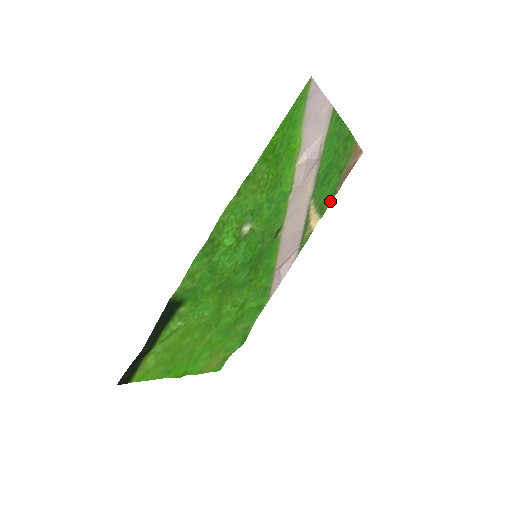
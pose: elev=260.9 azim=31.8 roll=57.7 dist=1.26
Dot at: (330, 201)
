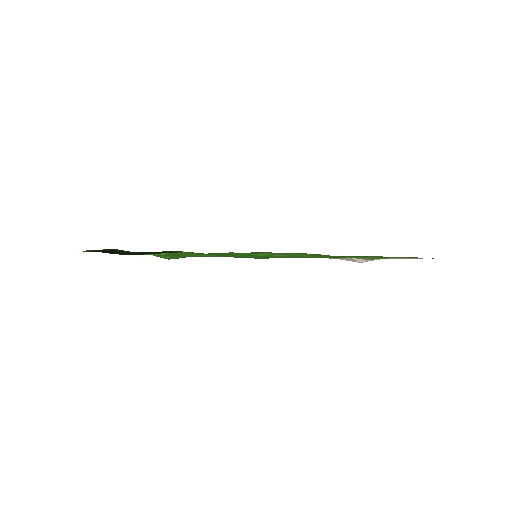
Dot at: occluded
